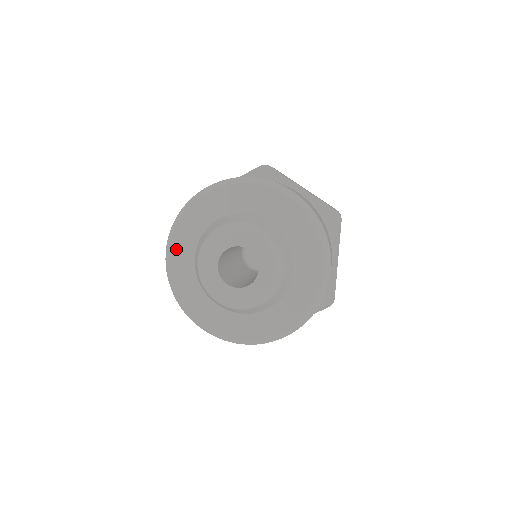
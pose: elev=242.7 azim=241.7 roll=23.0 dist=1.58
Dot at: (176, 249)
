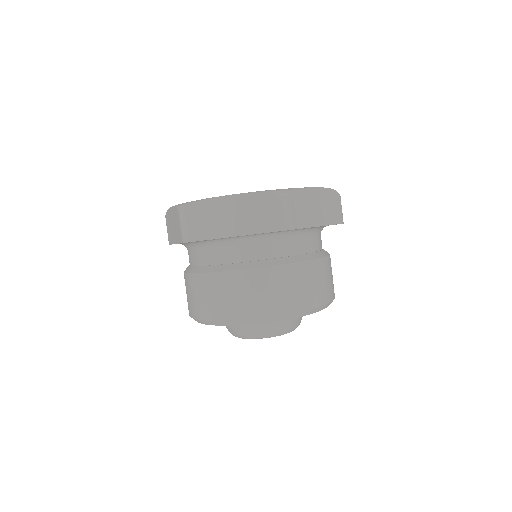
Dot at: occluded
